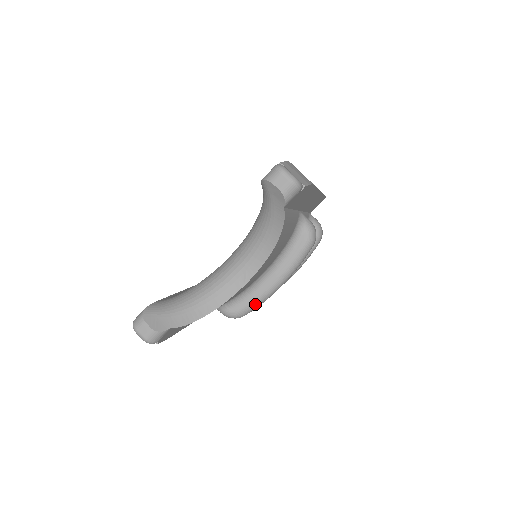
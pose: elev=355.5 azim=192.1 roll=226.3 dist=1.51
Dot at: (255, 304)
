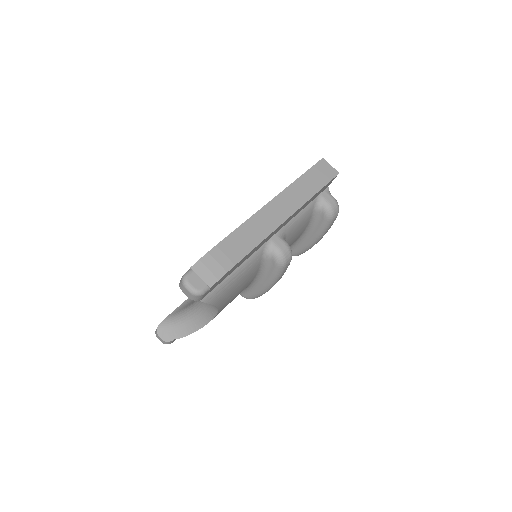
Dot at: (257, 296)
